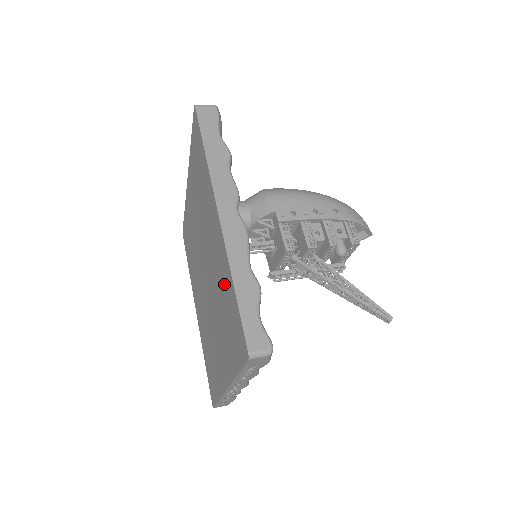
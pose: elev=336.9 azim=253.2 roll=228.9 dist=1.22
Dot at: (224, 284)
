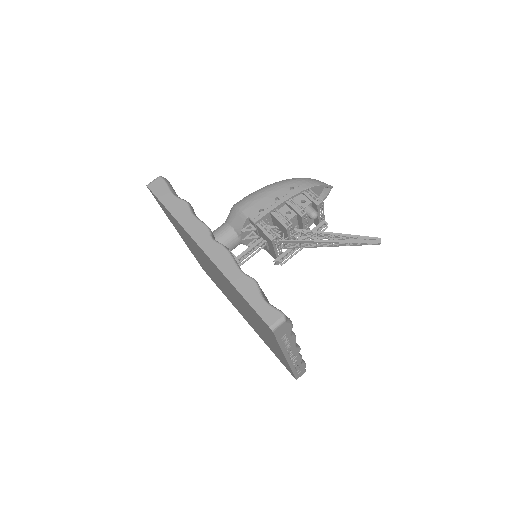
Dot at: (235, 292)
